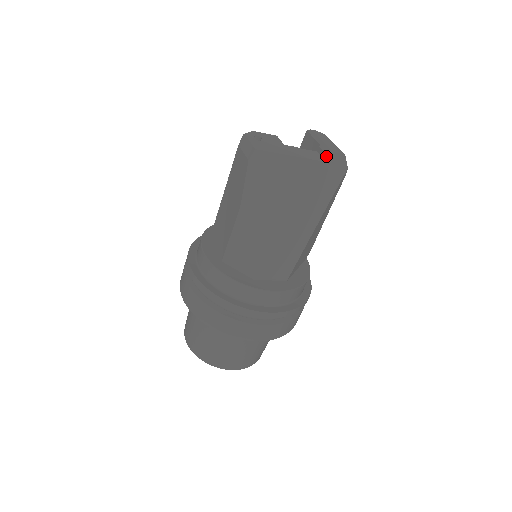
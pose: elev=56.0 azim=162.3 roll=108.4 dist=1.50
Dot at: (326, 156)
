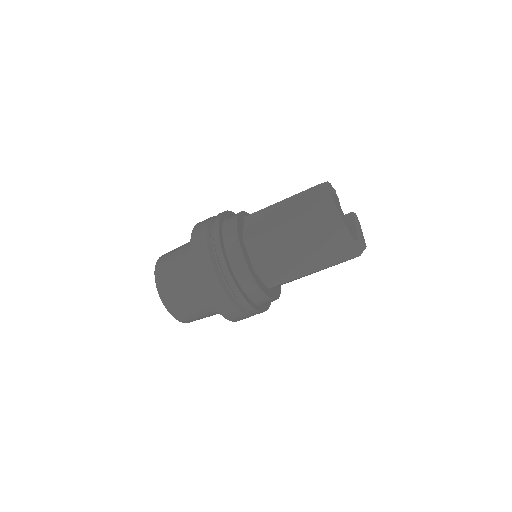
Dot at: (357, 238)
